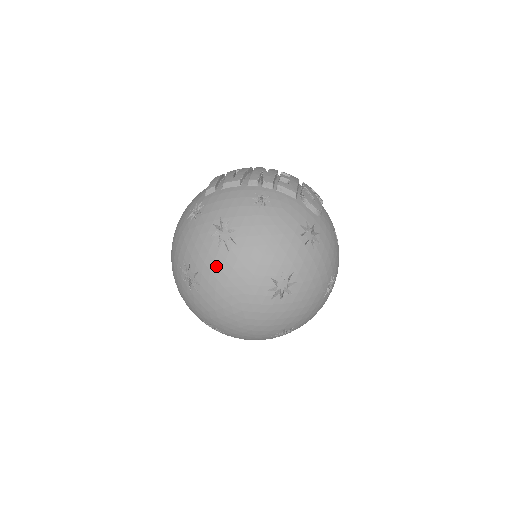
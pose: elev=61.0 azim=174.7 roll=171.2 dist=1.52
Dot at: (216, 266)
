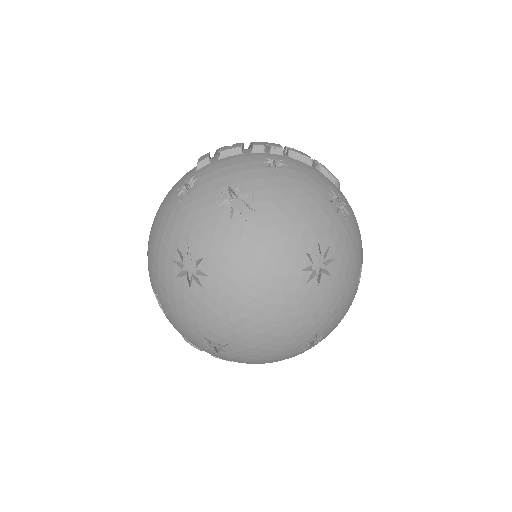
Dot at: (230, 243)
